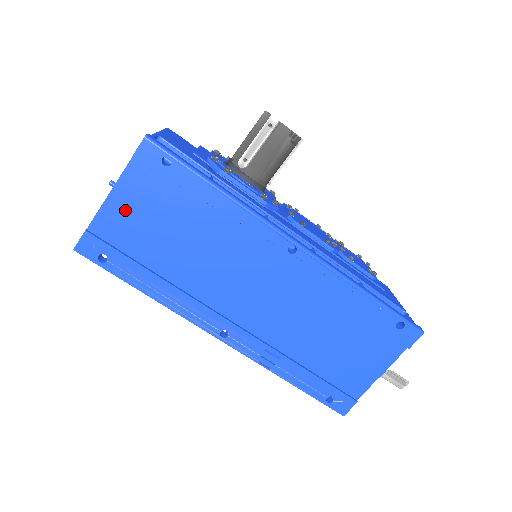
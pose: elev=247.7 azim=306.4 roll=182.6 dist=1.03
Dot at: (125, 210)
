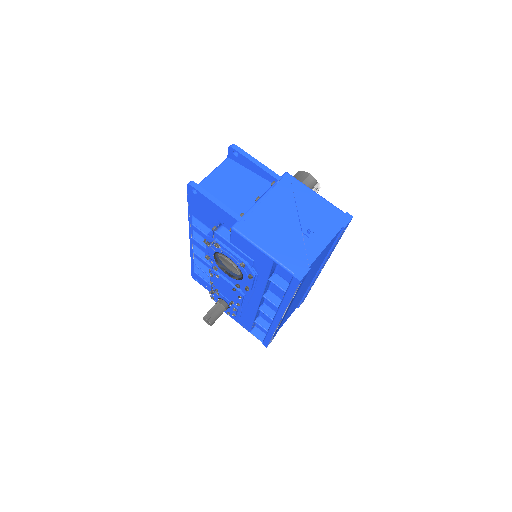
Dot at: (321, 255)
